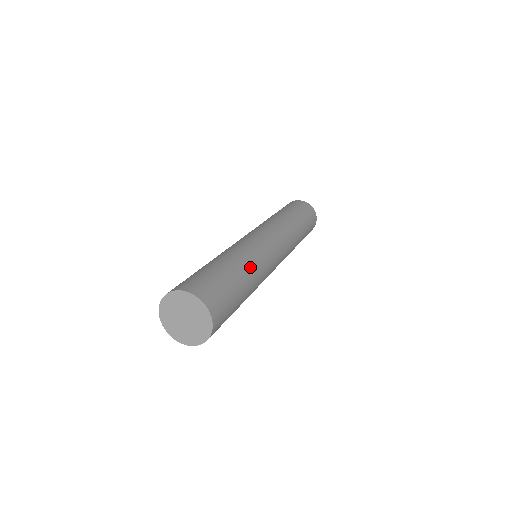
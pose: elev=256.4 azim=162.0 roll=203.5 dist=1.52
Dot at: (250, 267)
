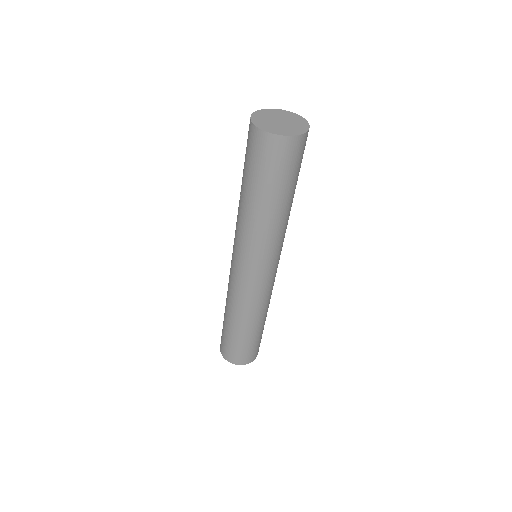
Dot at: occluded
